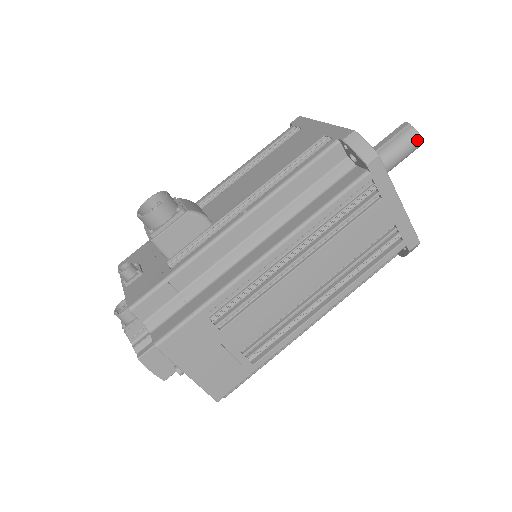
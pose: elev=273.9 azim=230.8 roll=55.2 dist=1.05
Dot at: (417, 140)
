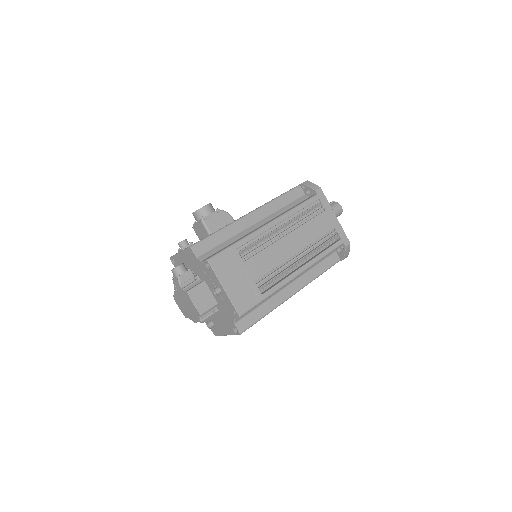
Dot at: (340, 207)
